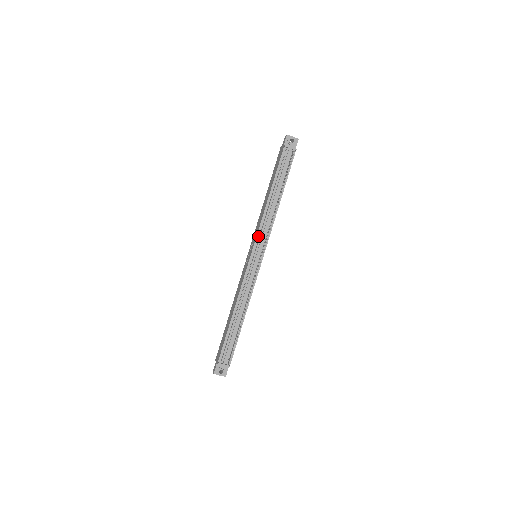
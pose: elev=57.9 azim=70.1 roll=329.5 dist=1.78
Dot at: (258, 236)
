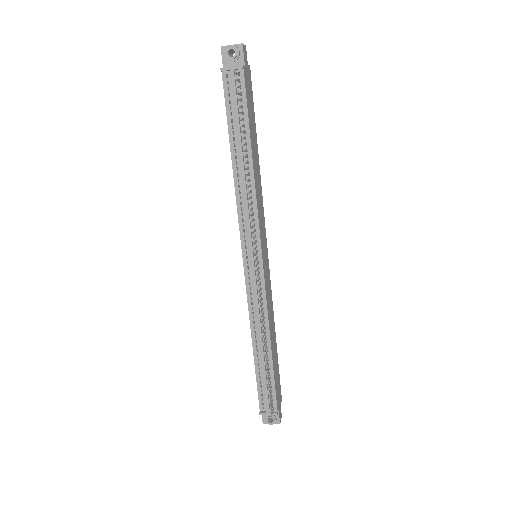
Dot at: (242, 230)
